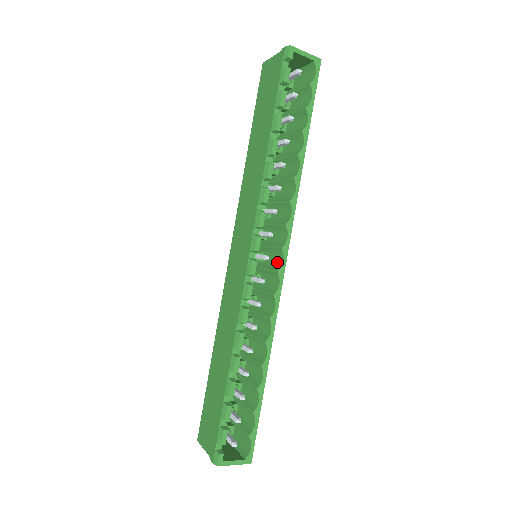
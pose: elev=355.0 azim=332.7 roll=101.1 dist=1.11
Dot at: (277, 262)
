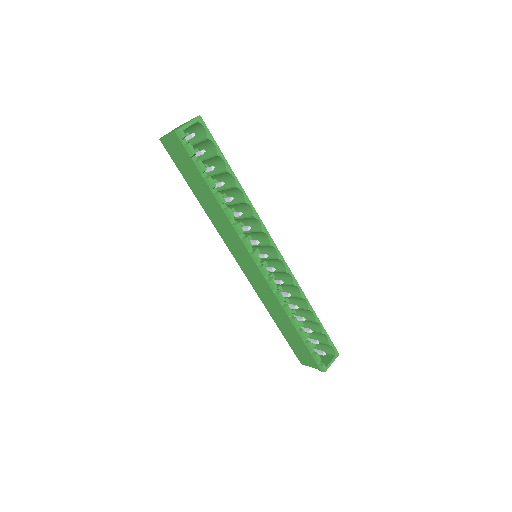
Dot at: (272, 252)
